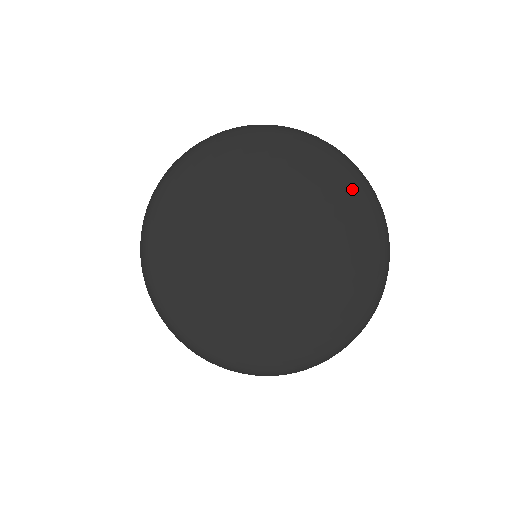
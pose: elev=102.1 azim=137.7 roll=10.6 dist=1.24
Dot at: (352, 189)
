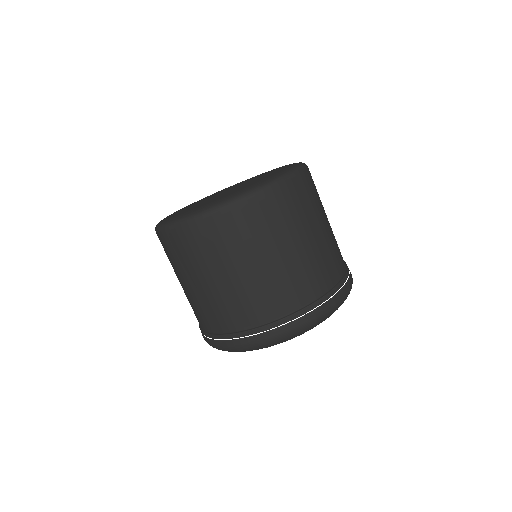
Dot at: occluded
